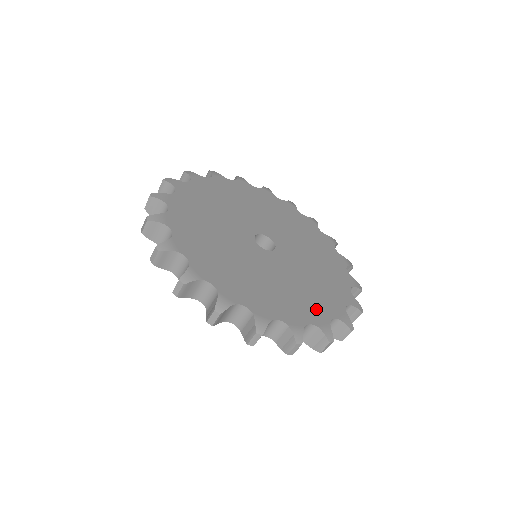
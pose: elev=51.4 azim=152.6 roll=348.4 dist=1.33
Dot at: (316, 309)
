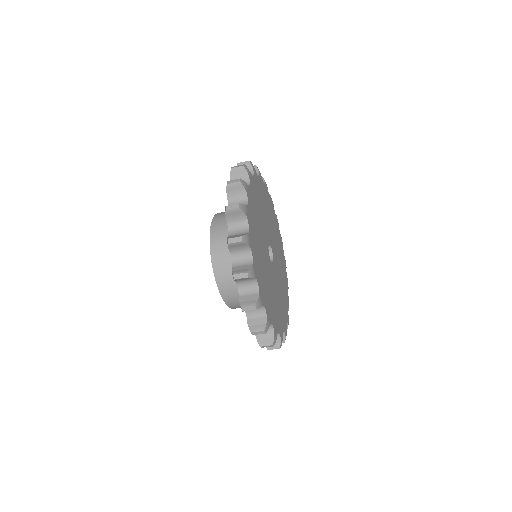
Dot at: (276, 319)
